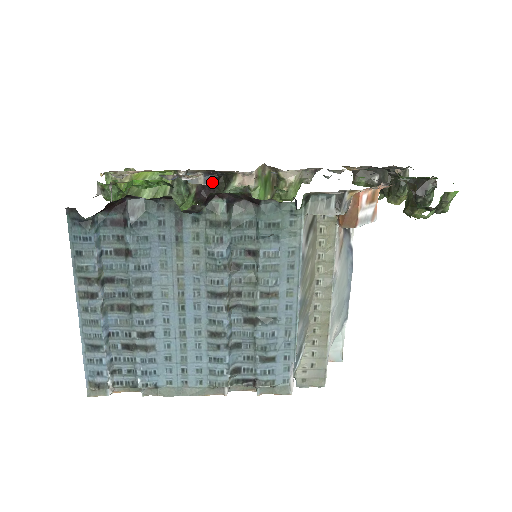
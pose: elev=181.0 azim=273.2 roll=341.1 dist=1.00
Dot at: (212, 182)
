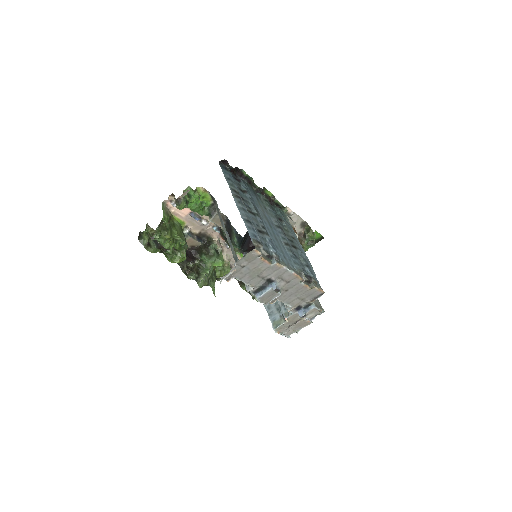
Dot at: (201, 242)
